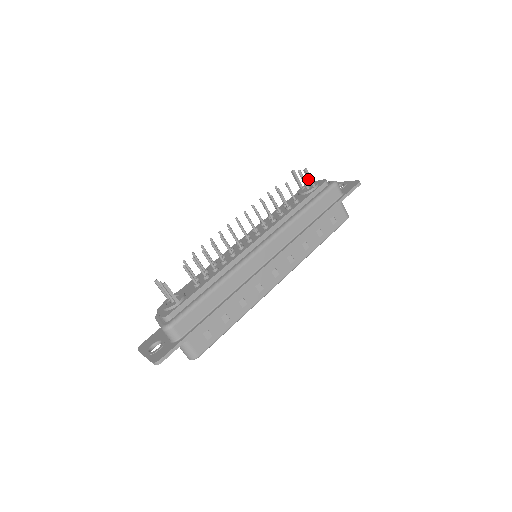
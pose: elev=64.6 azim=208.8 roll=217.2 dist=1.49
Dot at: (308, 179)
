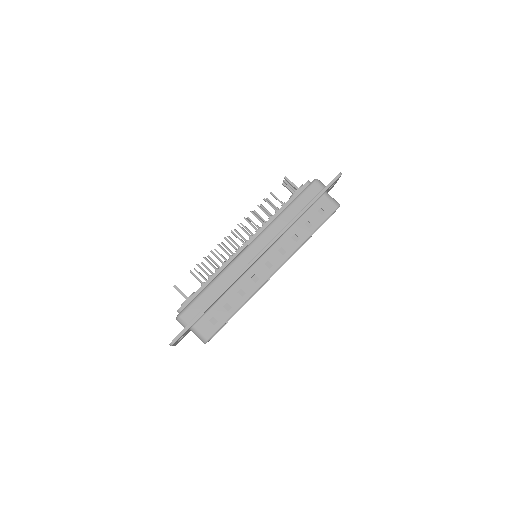
Dot at: (290, 184)
